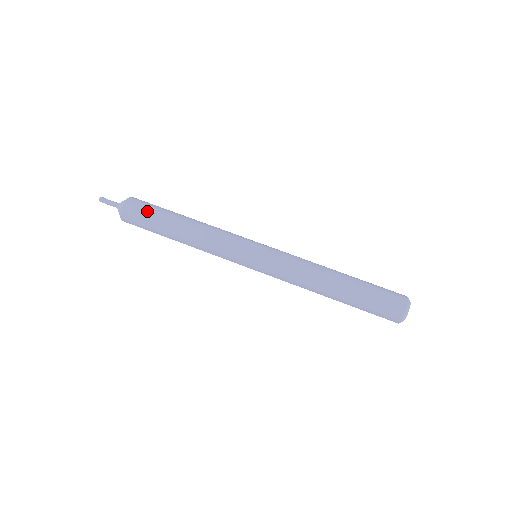
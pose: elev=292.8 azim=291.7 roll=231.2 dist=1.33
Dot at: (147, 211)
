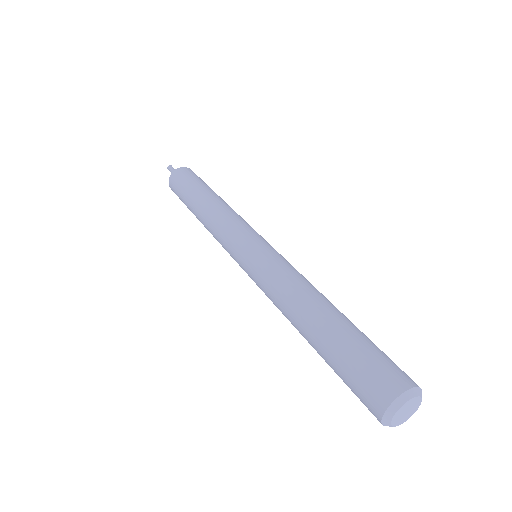
Dot at: (183, 183)
